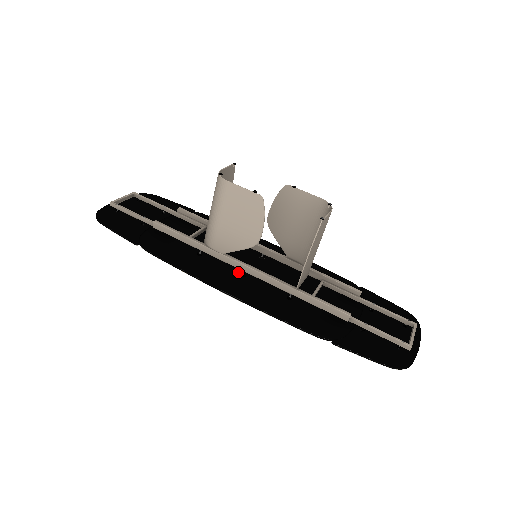
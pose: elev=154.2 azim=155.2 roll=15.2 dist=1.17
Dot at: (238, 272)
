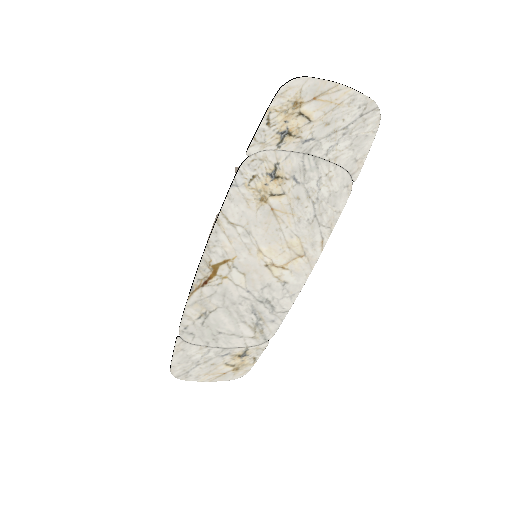
Dot at: (237, 267)
